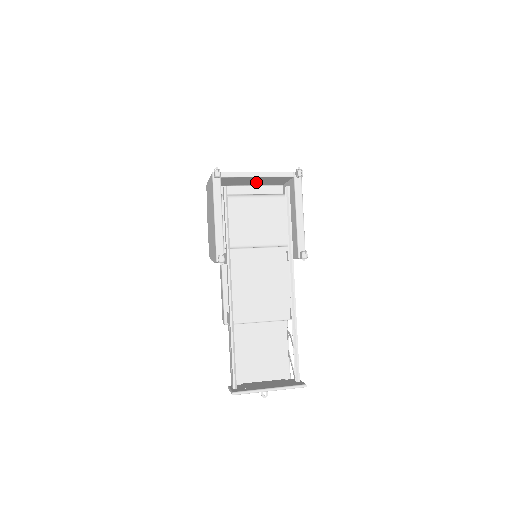
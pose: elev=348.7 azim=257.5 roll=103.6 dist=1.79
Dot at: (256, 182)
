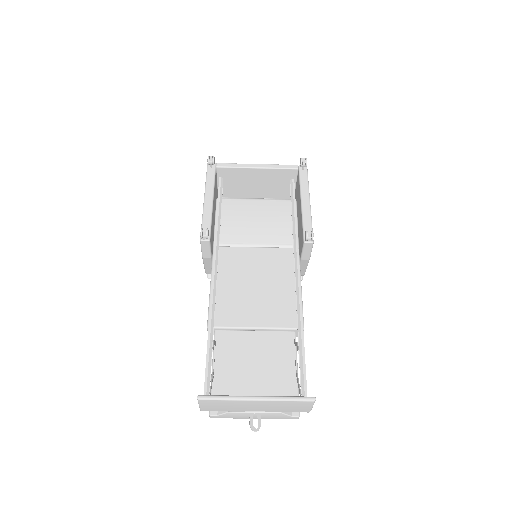
Dot at: (260, 187)
